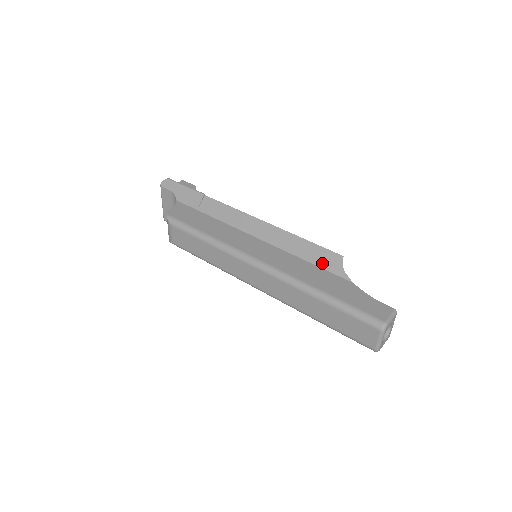
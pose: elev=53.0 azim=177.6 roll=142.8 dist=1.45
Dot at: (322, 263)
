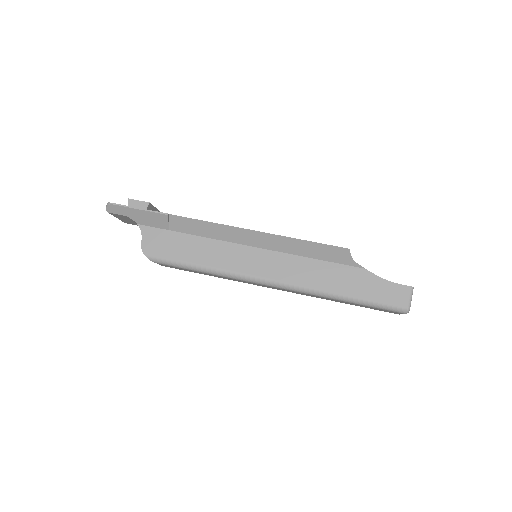
Dot at: (330, 258)
